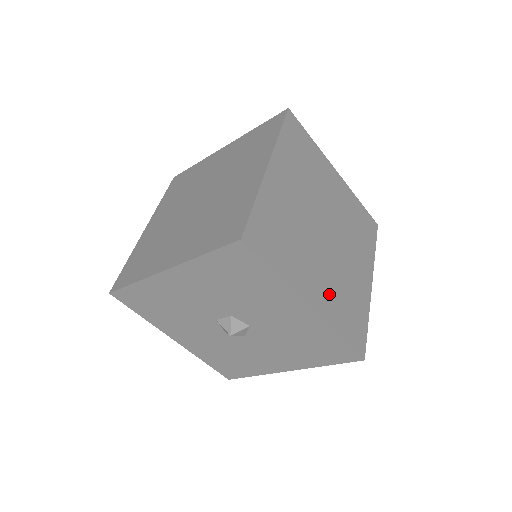
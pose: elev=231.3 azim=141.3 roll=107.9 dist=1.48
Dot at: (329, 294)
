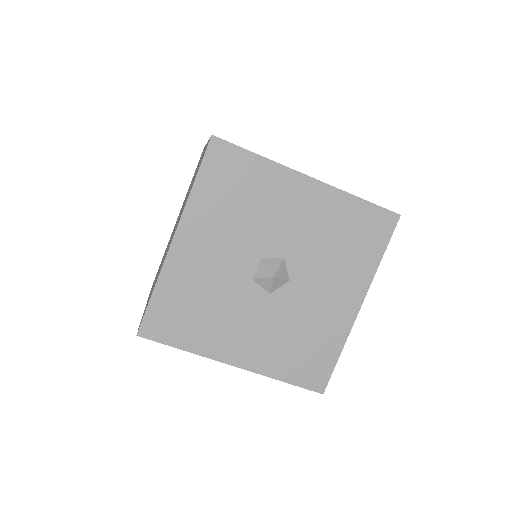
Dot at: occluded
